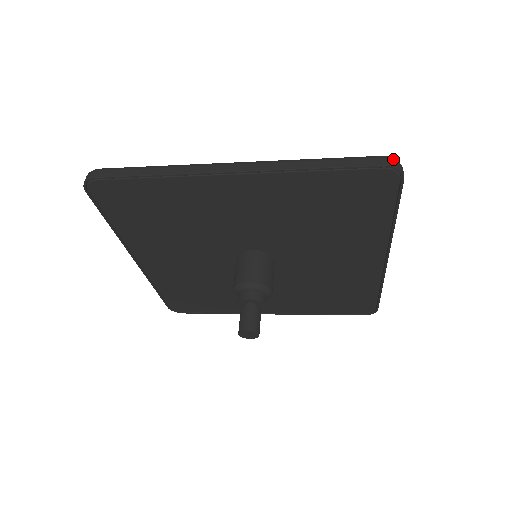
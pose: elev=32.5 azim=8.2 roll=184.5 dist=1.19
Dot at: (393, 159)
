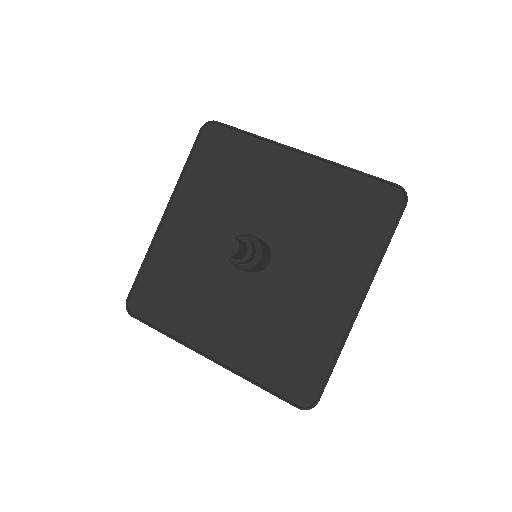
Dot at: occluded
